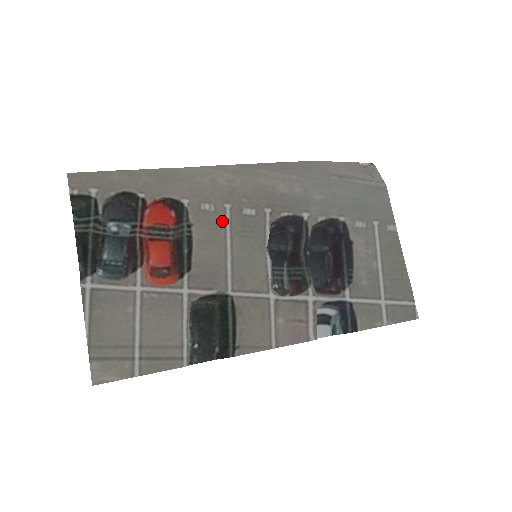
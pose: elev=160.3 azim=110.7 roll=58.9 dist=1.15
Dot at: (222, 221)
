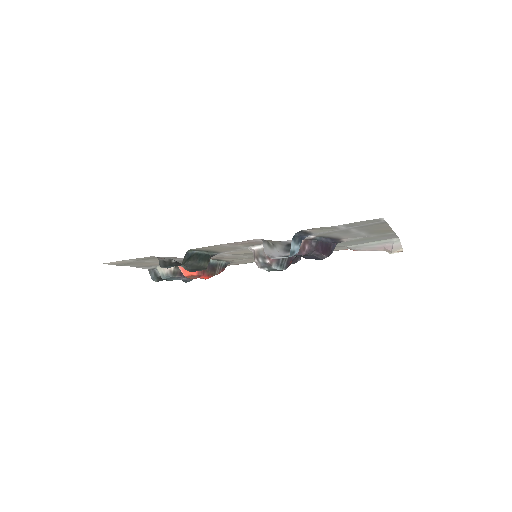
Dot at: (247, 258)
